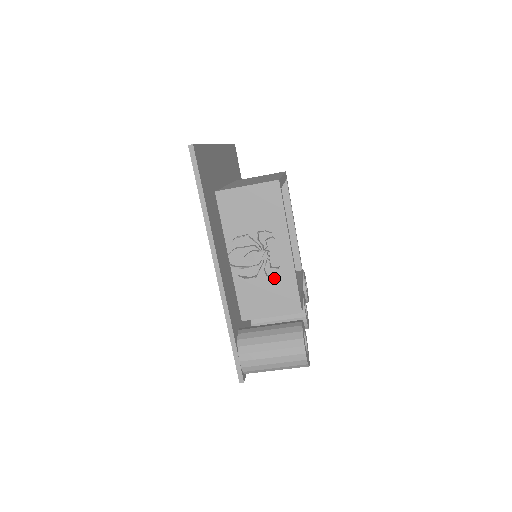
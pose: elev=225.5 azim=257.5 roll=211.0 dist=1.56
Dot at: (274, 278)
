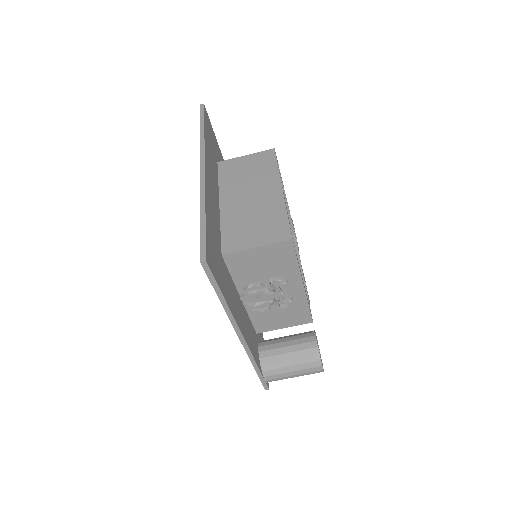
Dot at: (287, 306)
